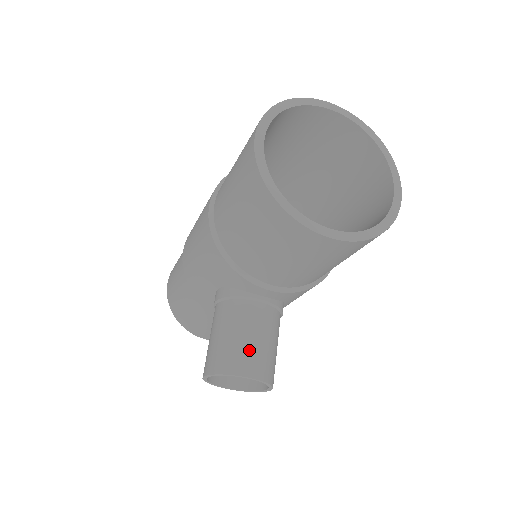
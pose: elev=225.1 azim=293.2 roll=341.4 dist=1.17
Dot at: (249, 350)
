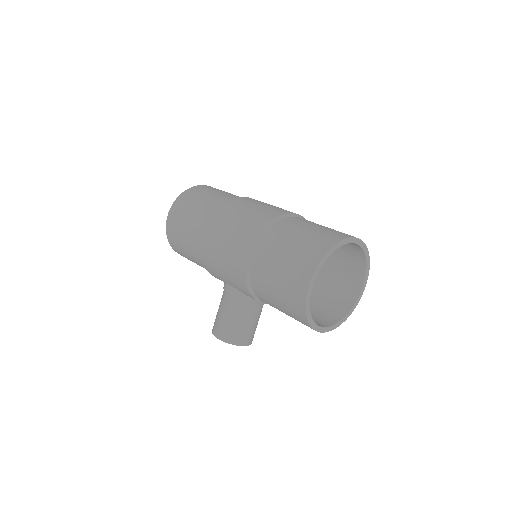
Dot at: (248, 332)
